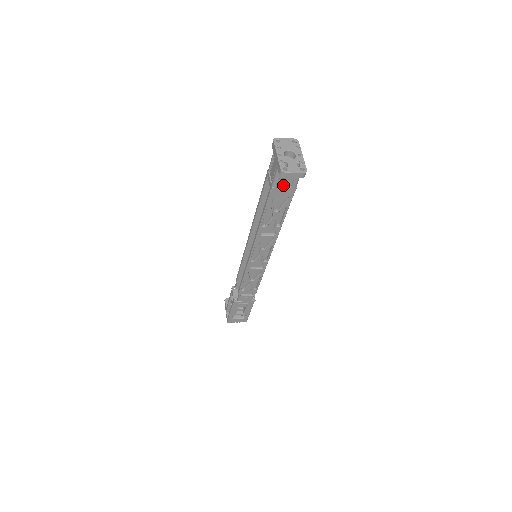
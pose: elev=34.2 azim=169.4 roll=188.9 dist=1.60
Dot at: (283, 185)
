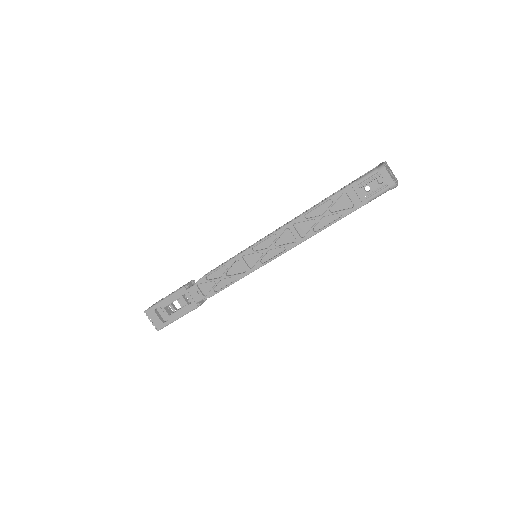
Dot at: occluded
